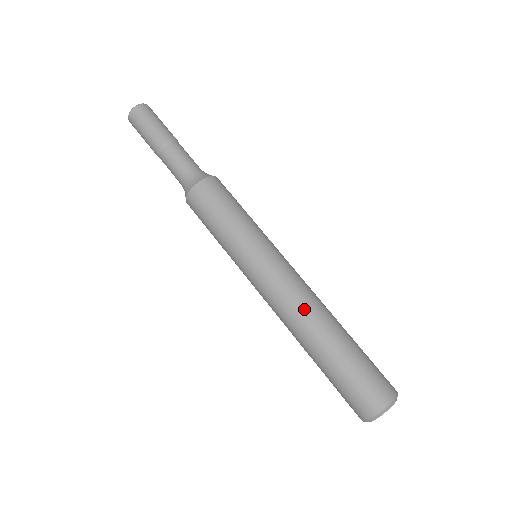
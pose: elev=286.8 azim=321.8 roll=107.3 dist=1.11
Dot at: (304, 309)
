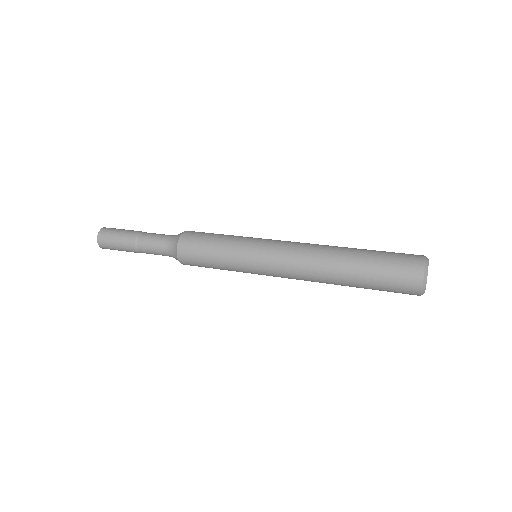
Dot at: (319, 245)
